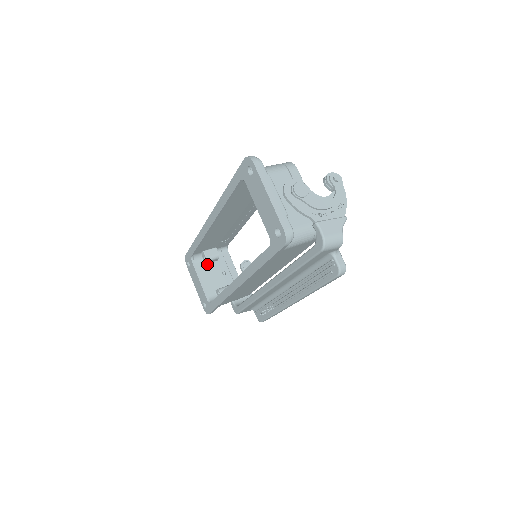
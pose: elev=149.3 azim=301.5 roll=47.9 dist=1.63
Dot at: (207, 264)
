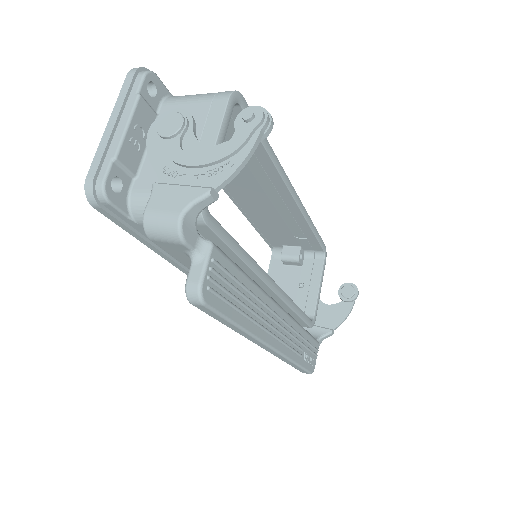
Dot at: (287, 265)
